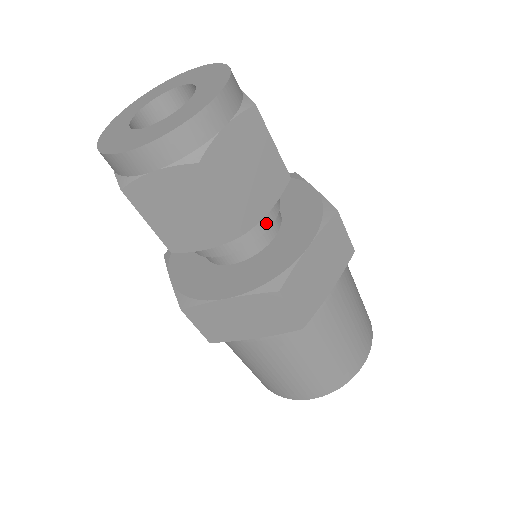
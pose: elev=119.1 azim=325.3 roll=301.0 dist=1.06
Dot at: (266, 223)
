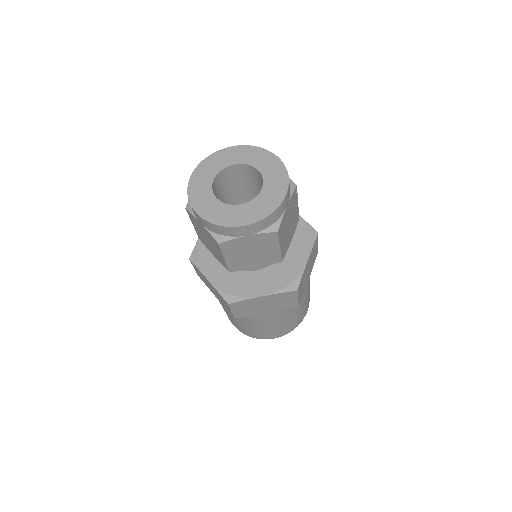
Dot at: occluded
